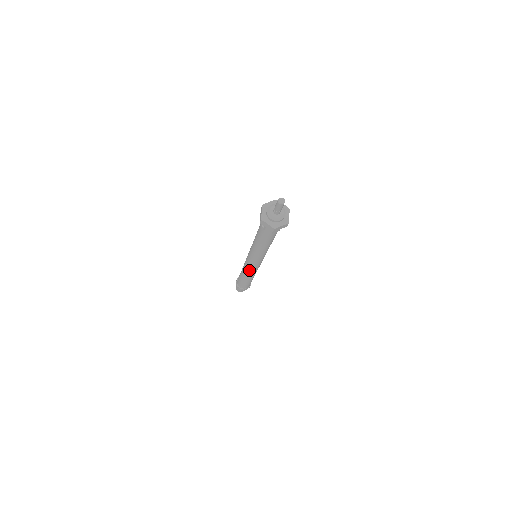
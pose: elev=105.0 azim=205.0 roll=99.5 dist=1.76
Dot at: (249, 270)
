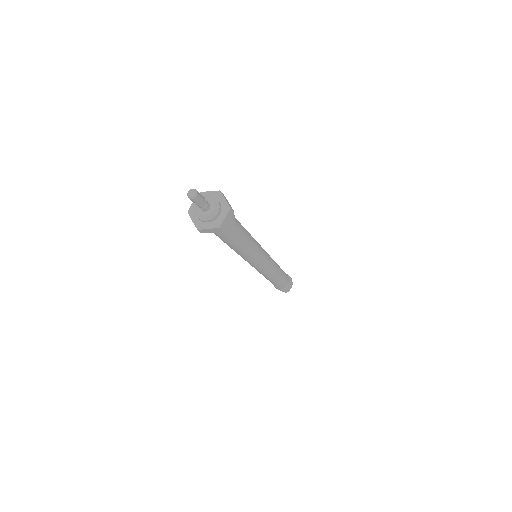
Dot at: (265, 273)
